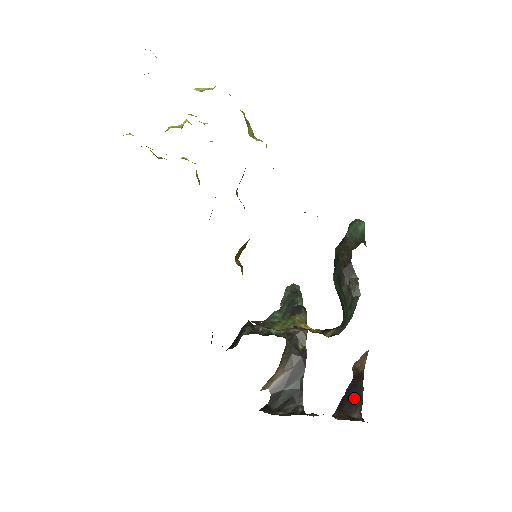
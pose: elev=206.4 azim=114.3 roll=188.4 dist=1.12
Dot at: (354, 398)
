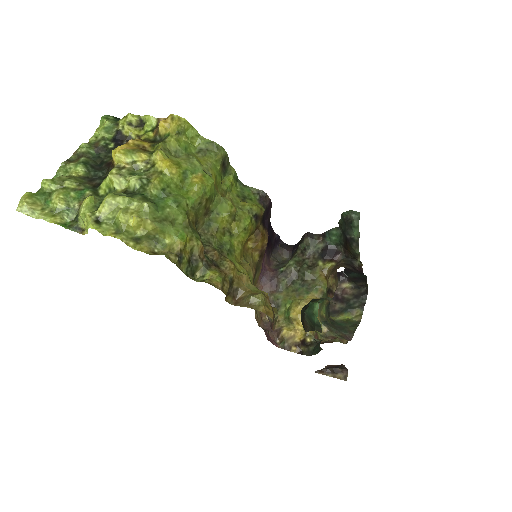
Dot at: occluded
